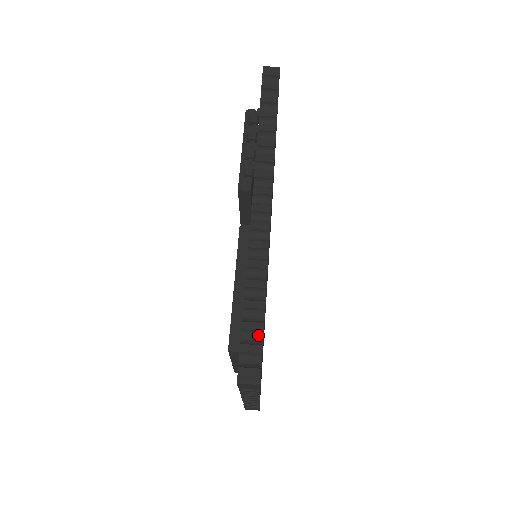
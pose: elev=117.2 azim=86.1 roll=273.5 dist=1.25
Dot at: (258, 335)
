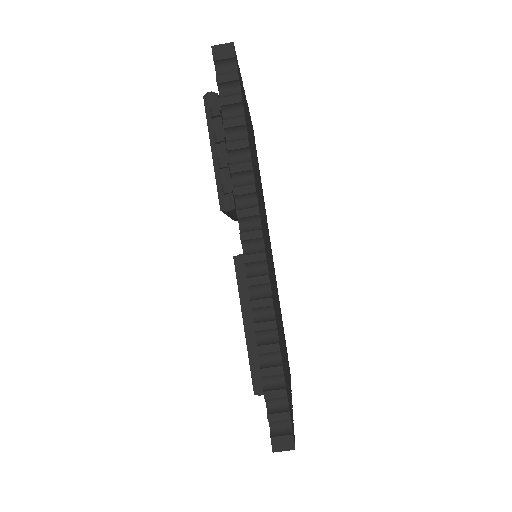
Dot at: (282, 399)
